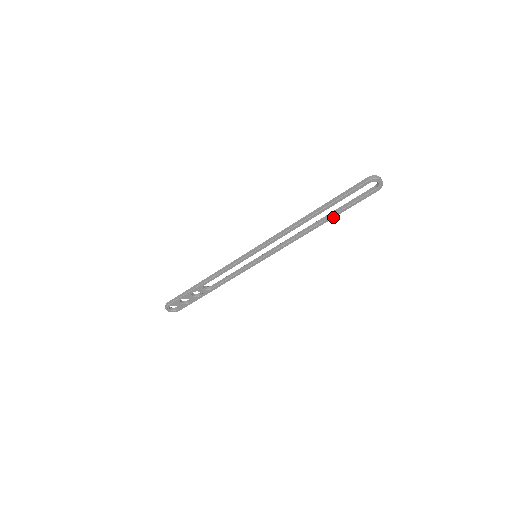
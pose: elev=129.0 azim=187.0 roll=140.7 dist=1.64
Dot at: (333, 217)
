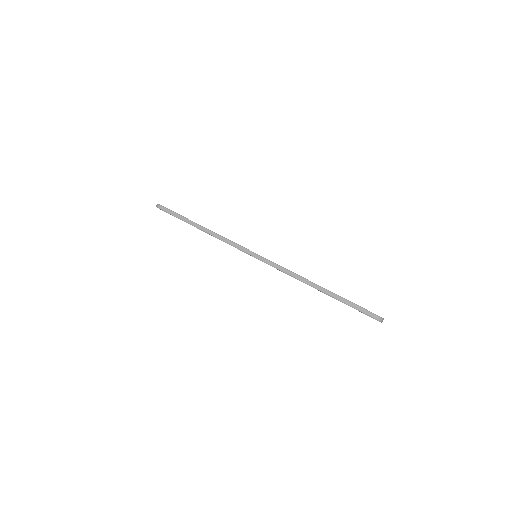
Dot at: occluded
